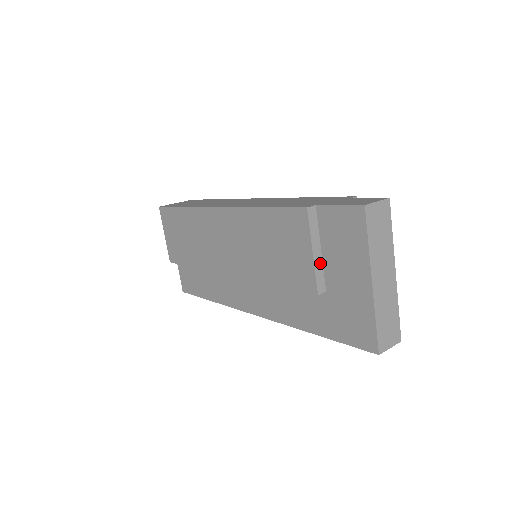
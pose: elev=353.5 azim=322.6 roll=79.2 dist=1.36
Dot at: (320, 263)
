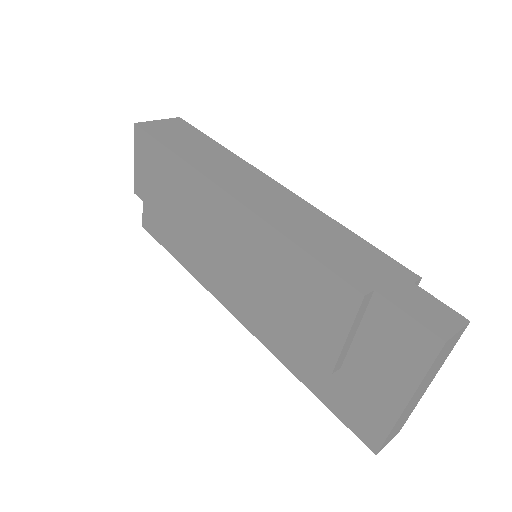
Dot at: (348, 345)
